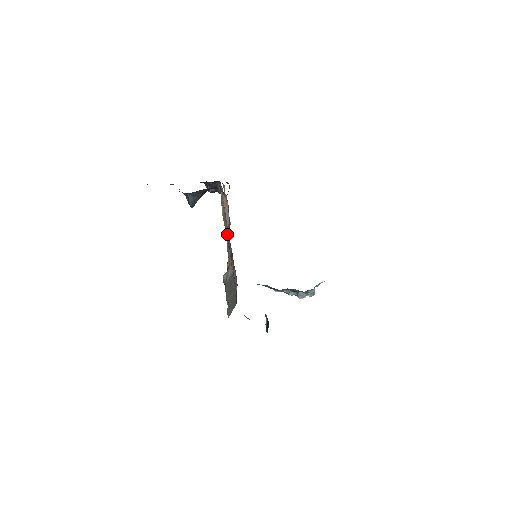
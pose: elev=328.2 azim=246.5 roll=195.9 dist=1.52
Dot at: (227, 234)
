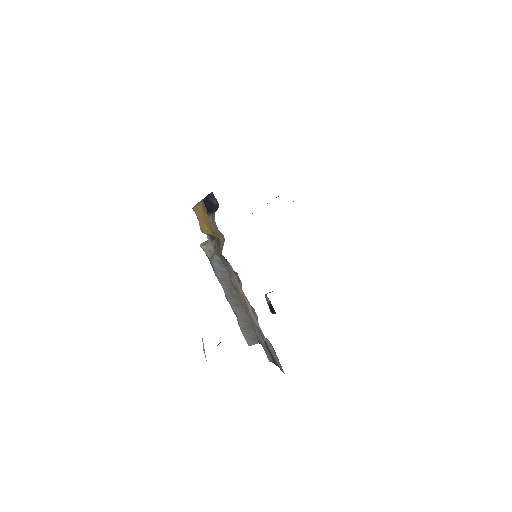
Dot at: (251, 320)
